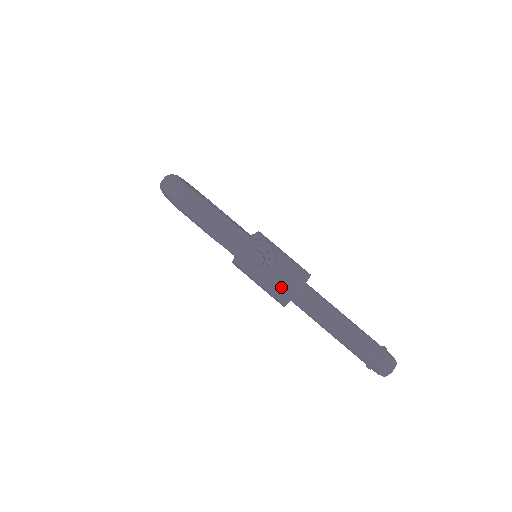
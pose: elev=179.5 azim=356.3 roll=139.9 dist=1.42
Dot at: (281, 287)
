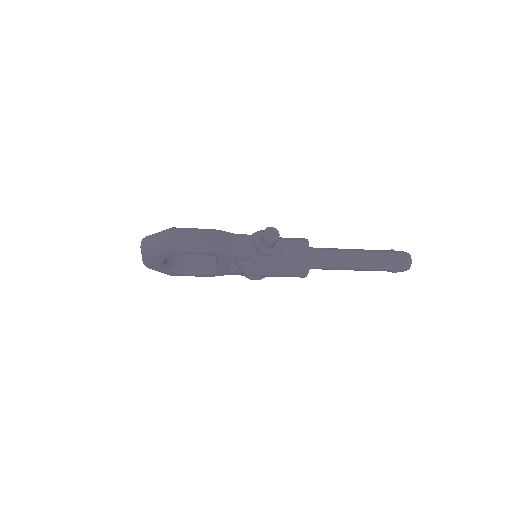
Dot at: (296, 258)
